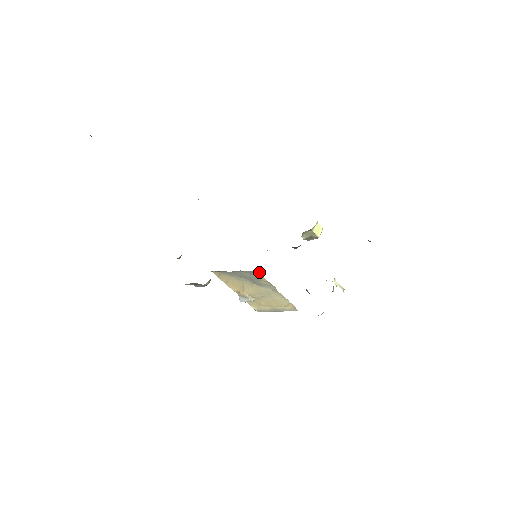
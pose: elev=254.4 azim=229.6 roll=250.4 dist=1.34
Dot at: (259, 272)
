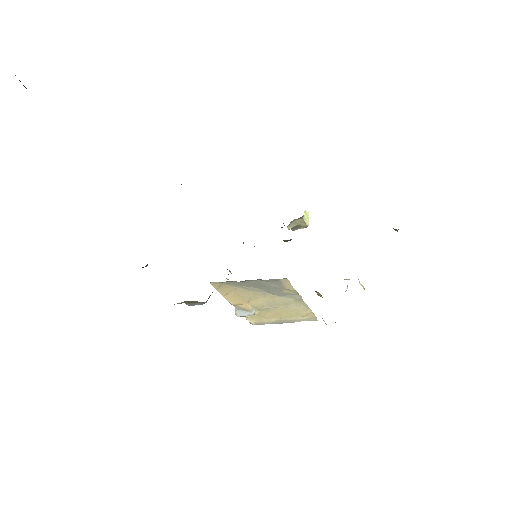
Dot at: (288, 280)
